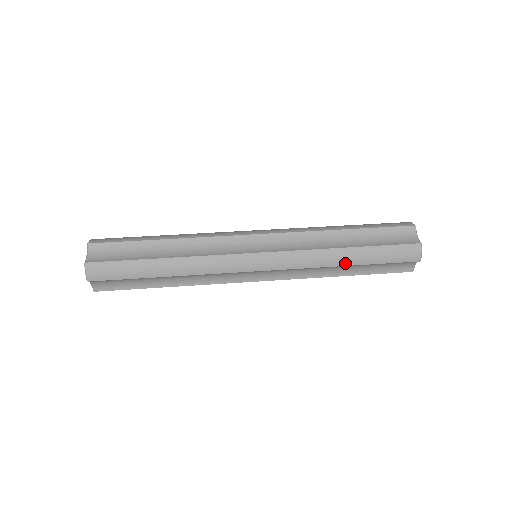
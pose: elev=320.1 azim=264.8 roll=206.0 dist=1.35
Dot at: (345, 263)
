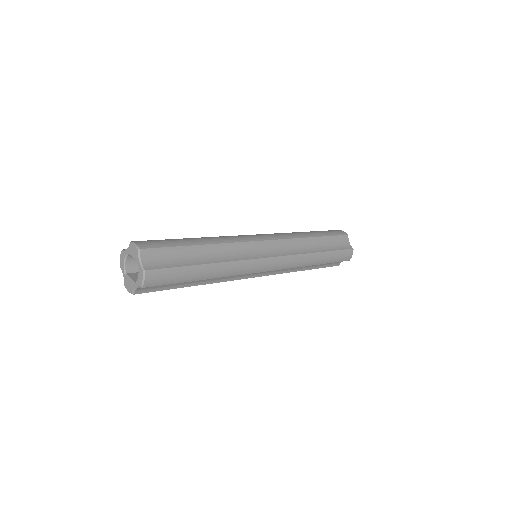
Dot at: (311, 236)
